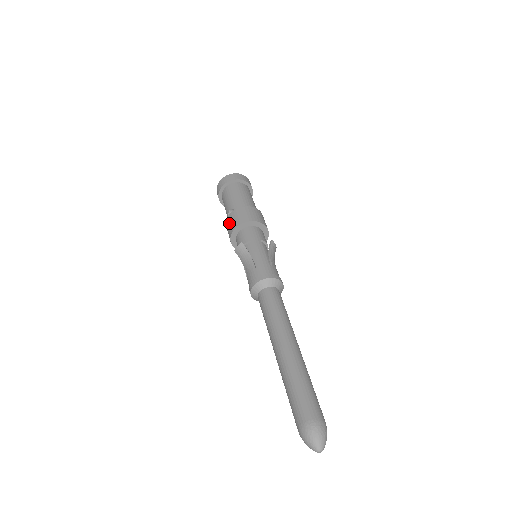
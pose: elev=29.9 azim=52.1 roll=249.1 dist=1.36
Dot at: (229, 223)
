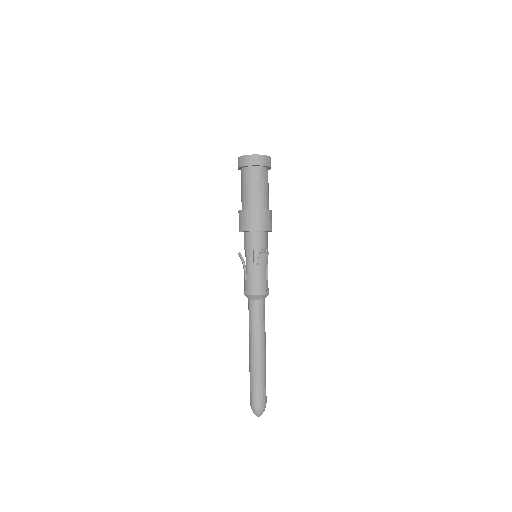
Dot at: occluded
